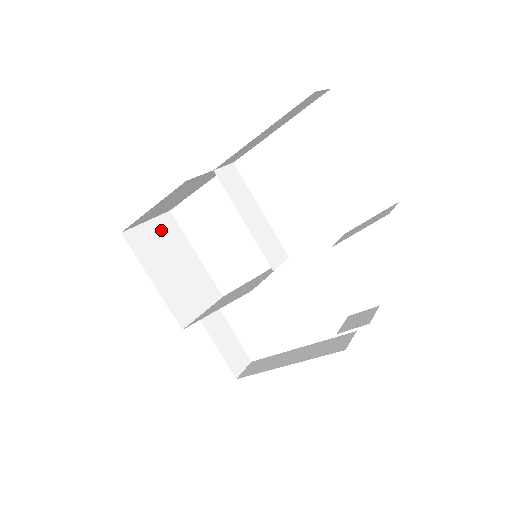
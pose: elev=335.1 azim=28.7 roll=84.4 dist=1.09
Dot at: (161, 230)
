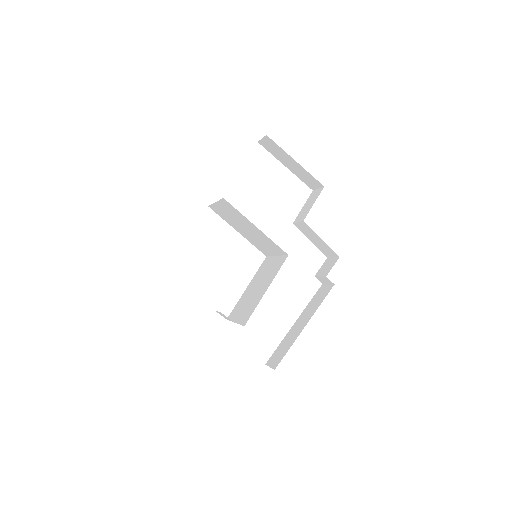
Dot at: occluded
